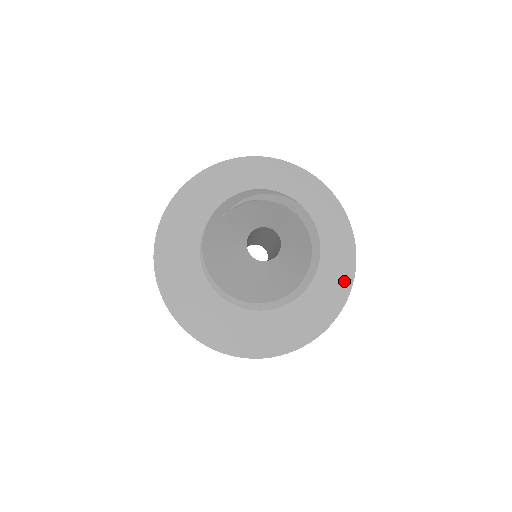
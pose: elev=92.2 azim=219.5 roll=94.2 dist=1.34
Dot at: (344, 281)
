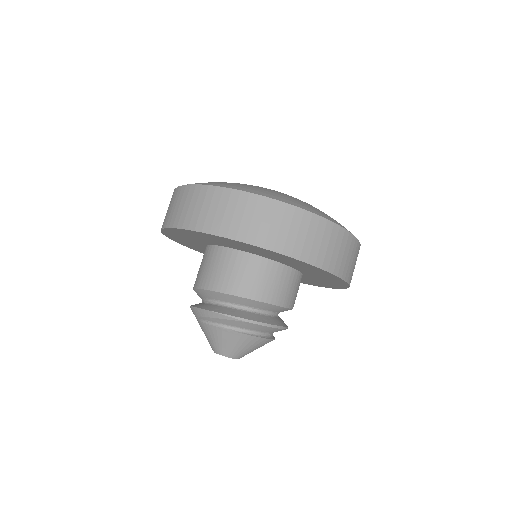
Dot at: (340, 284)
